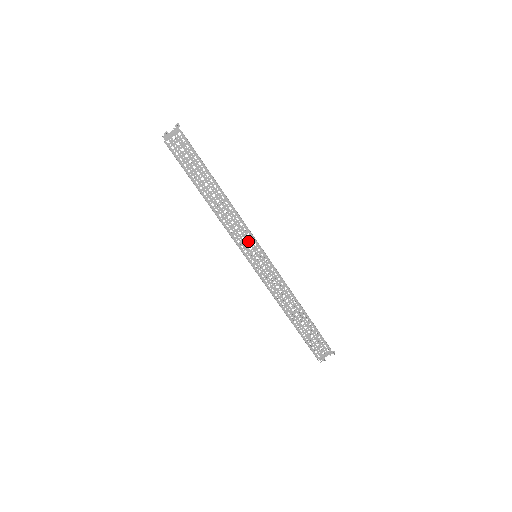
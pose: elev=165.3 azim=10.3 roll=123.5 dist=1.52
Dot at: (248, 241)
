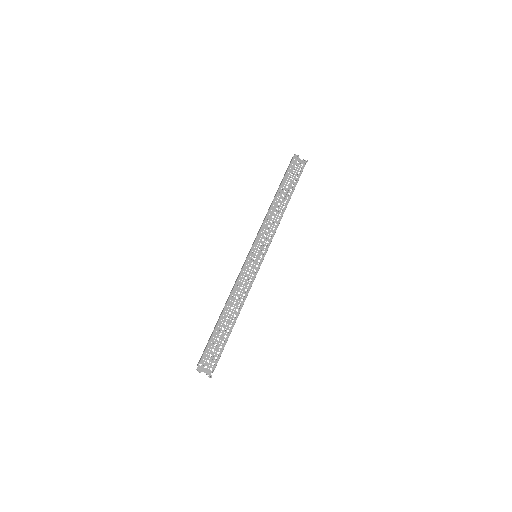
Dot at: (263, 244)
